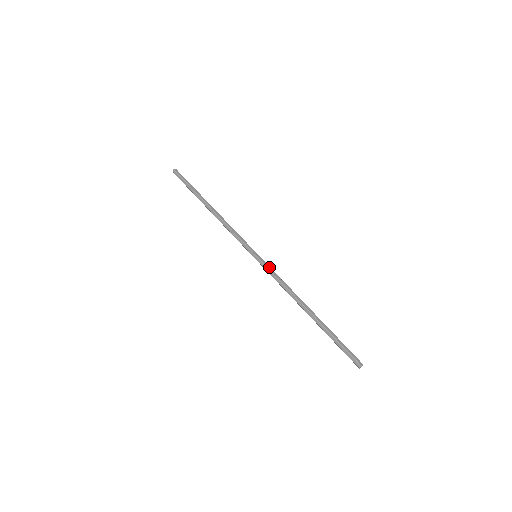
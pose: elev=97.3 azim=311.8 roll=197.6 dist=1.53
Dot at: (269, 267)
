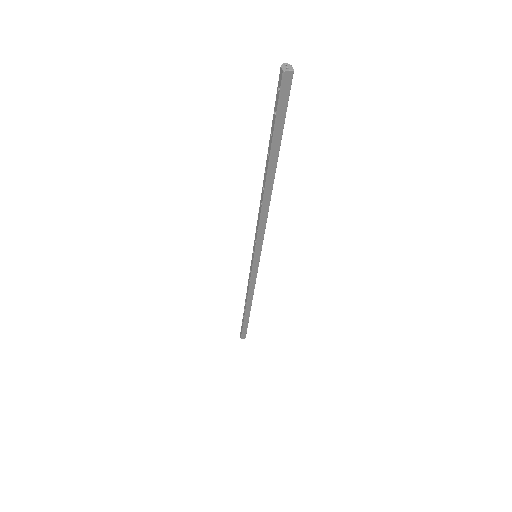
Dot at: occluded
